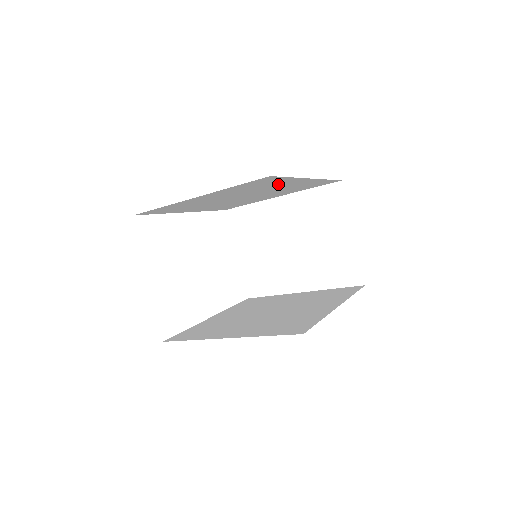
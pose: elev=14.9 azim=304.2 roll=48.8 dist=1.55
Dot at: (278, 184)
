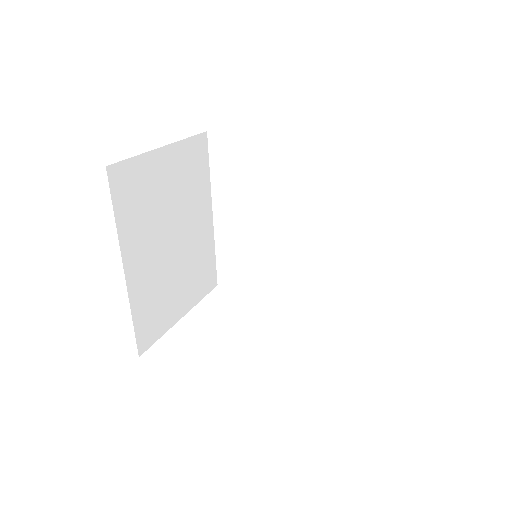
Dot at: (264, 165)
